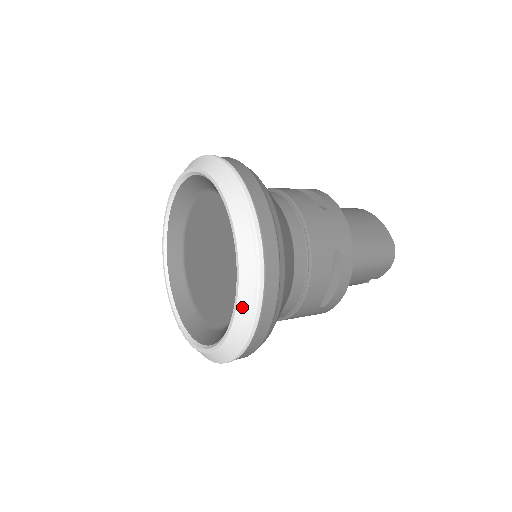
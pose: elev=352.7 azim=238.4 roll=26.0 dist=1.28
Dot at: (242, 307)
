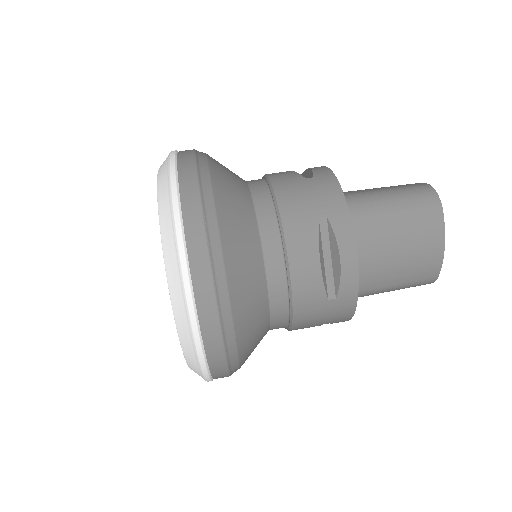
Dot at: occluded
